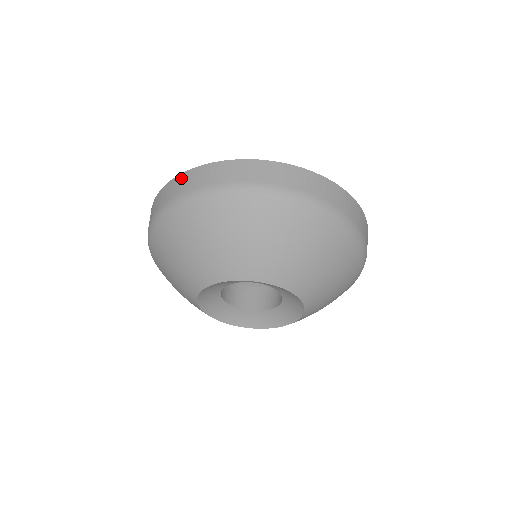
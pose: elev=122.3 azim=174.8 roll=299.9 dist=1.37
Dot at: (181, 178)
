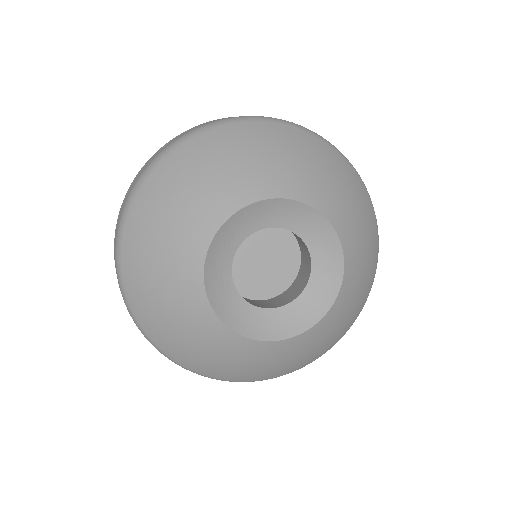
Dot at: (115, 229)
